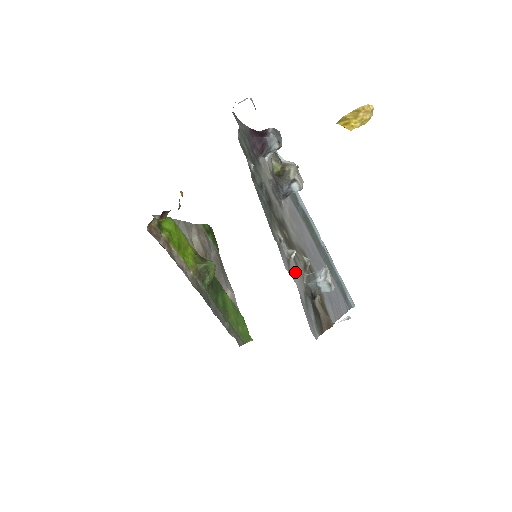
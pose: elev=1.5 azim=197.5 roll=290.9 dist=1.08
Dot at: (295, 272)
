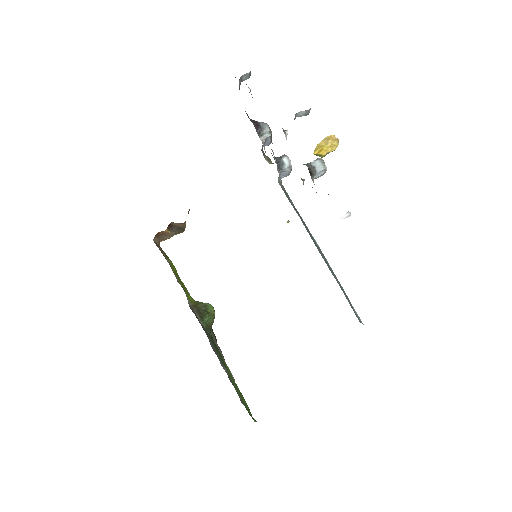
Dot at: occluded
